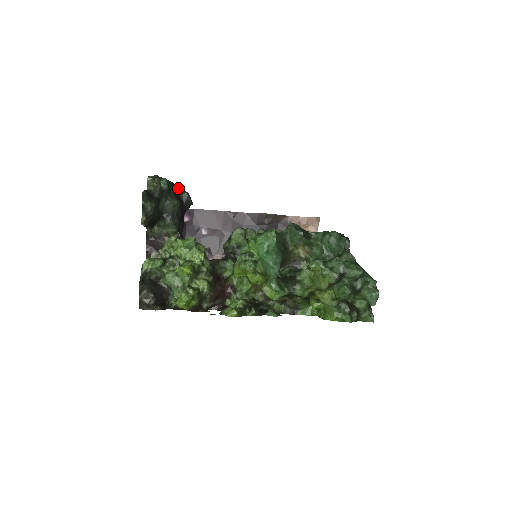
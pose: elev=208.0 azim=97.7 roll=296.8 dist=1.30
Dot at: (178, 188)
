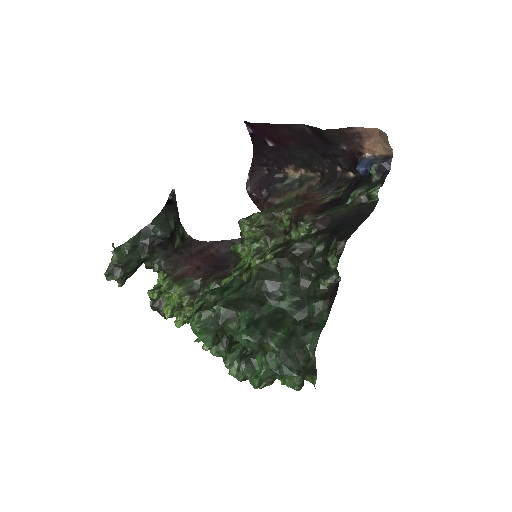
Dot at: (149, 230)
